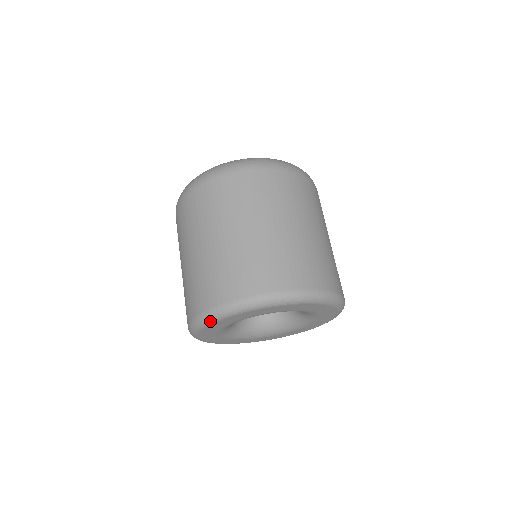
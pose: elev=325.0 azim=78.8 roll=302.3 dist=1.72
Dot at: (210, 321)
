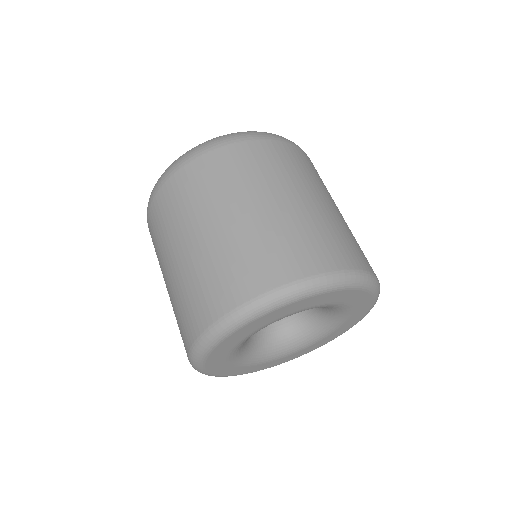
Dot at: (319, 290)
